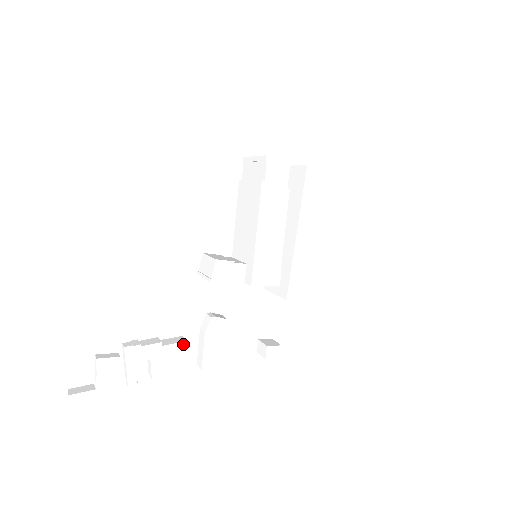
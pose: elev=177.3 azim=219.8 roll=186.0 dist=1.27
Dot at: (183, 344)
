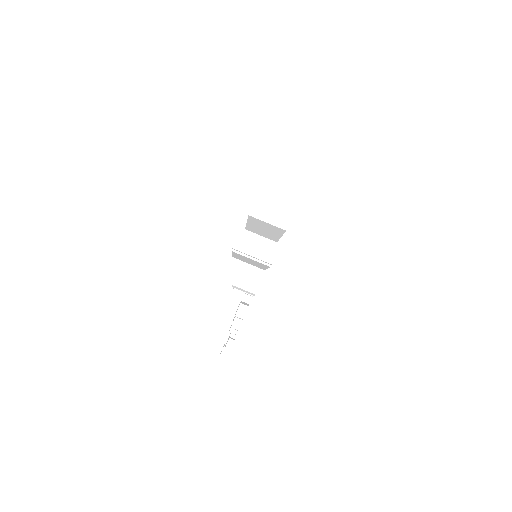
Dot at: occluded
